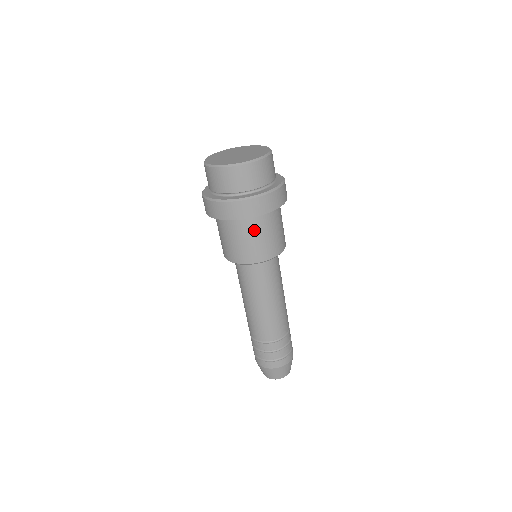
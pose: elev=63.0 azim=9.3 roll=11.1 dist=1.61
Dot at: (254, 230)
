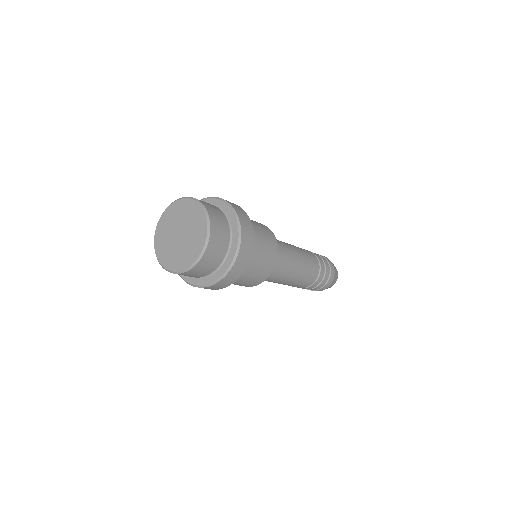
Dot at: occluded
